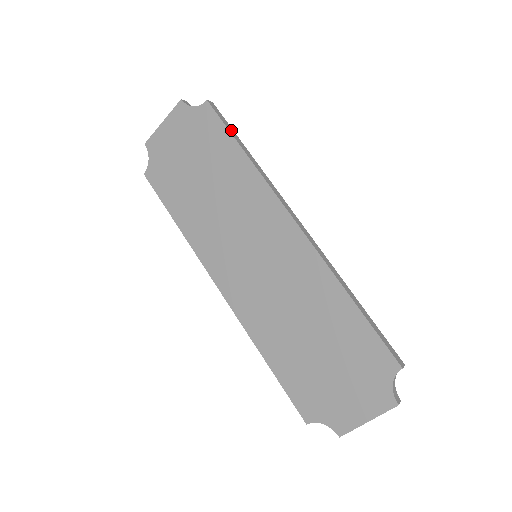
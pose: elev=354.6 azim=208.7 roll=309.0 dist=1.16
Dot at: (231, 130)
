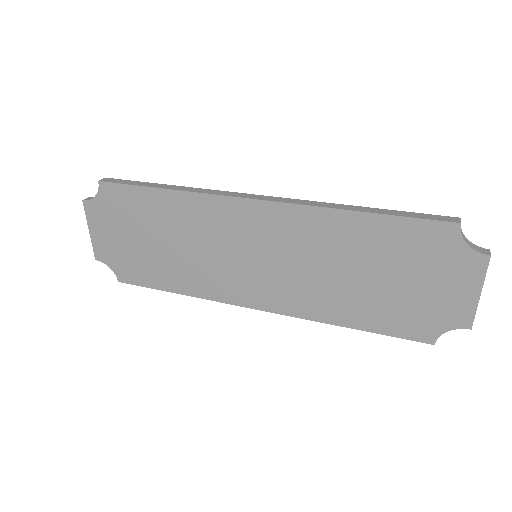
Dot at: (138, 183)
